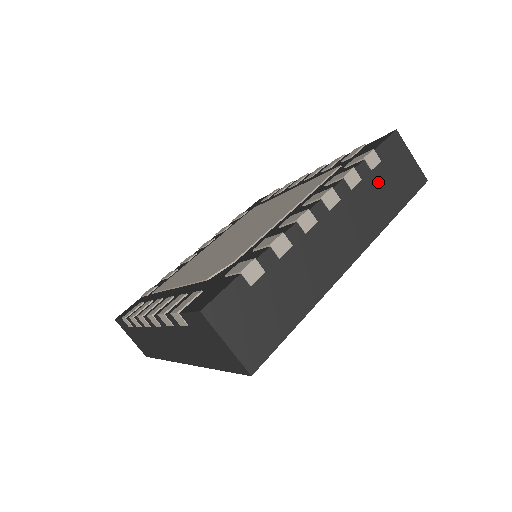
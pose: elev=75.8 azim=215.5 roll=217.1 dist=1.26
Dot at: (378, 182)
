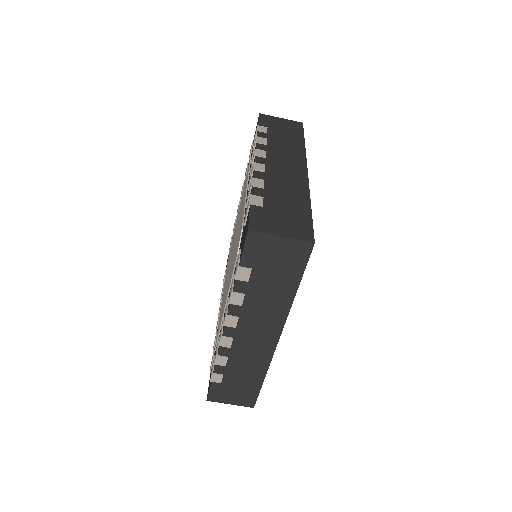
Dot at: (277, 136)
